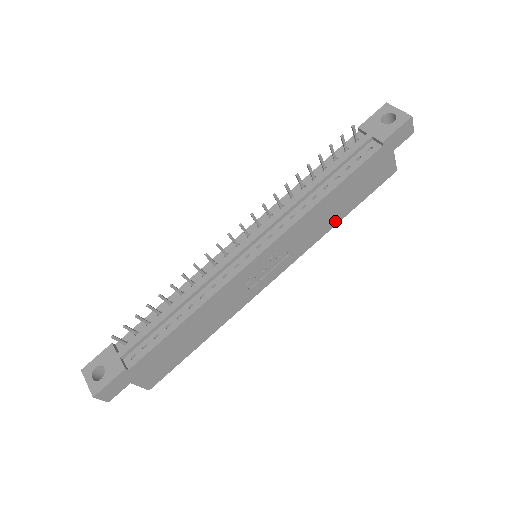
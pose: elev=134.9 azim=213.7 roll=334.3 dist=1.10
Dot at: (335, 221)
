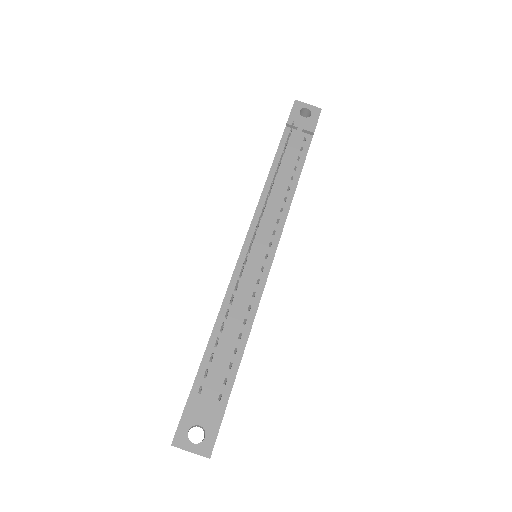
Dot at: occluded
